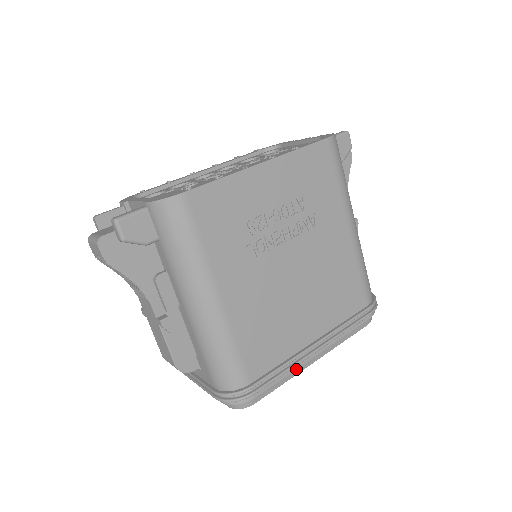
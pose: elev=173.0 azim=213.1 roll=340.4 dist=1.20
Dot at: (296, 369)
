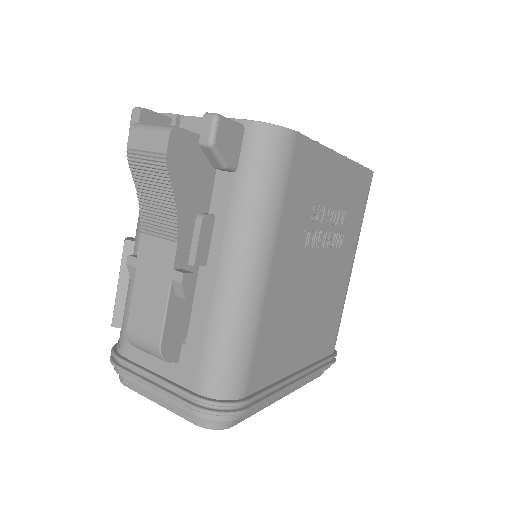
Dot at: occluded
